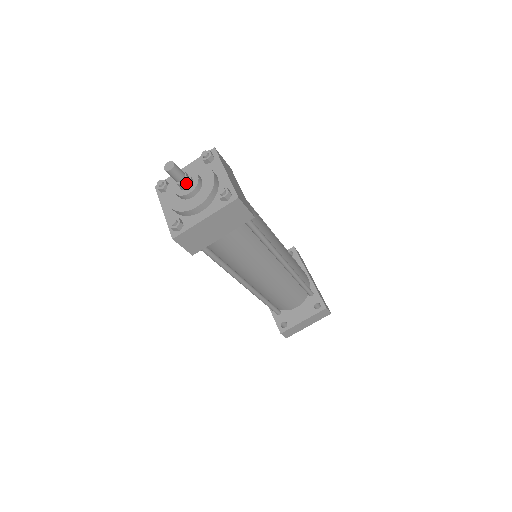
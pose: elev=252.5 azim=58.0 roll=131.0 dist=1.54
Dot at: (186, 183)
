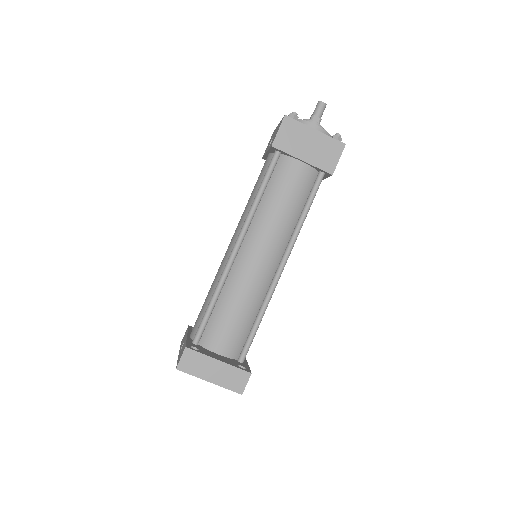
Dot at: (317, 121)
